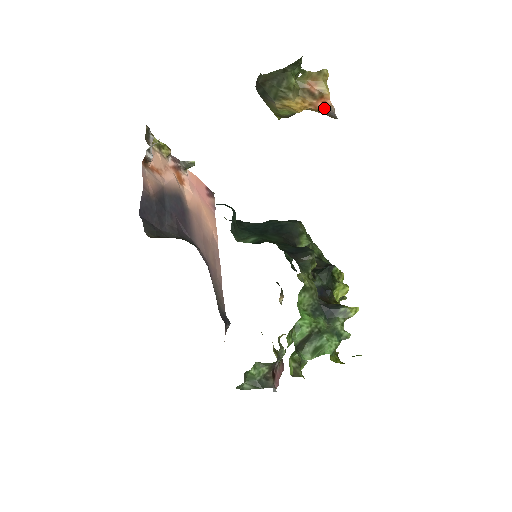
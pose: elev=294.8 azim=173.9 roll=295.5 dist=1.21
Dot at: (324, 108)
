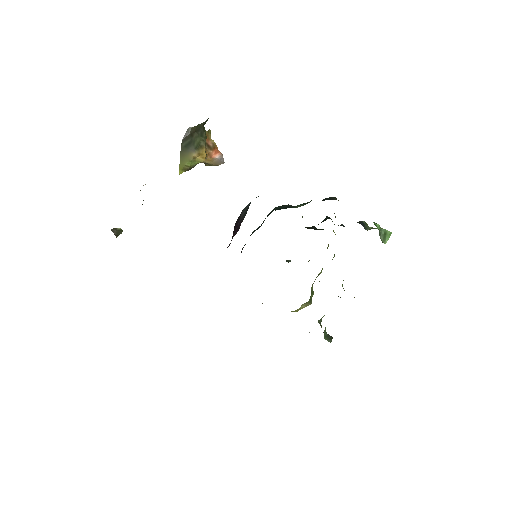
Dot at: (216, 156)
